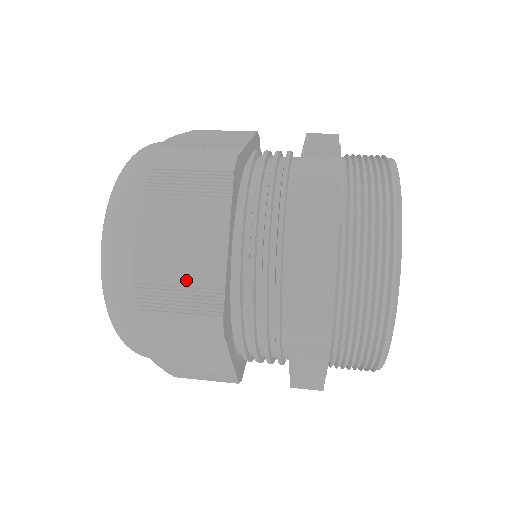
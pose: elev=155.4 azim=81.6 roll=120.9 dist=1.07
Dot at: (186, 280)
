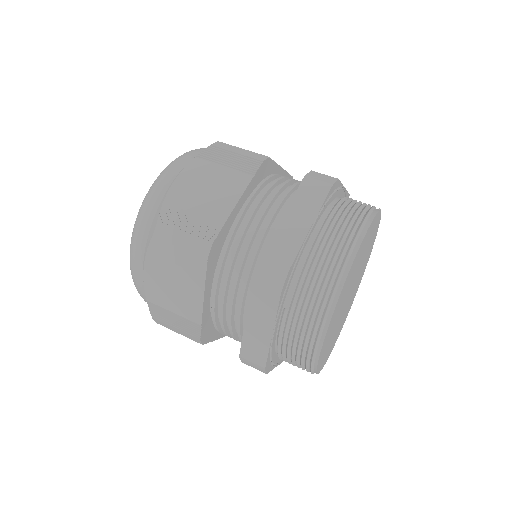
Dot at: (178, 313)
